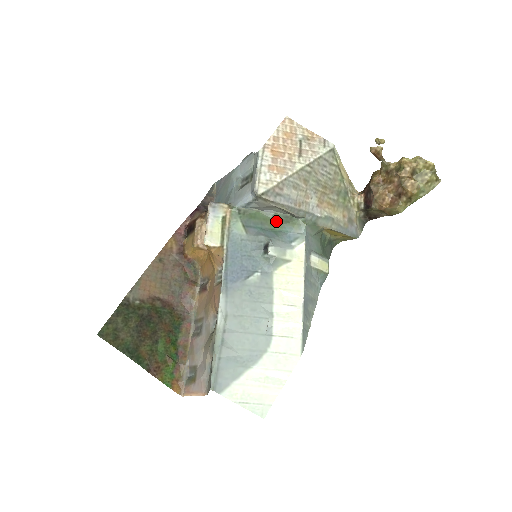
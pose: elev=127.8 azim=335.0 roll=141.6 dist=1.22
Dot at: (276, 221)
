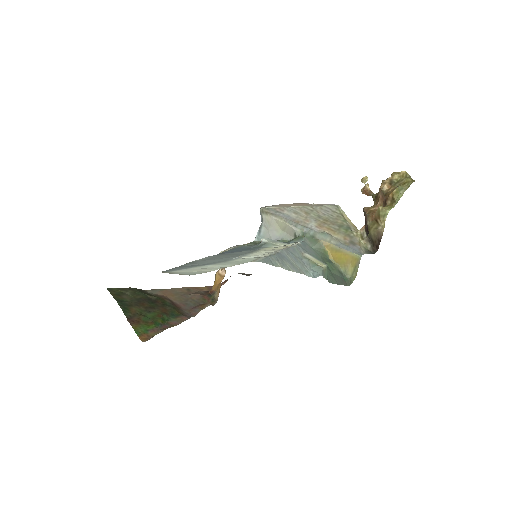
Dot at: occluded
